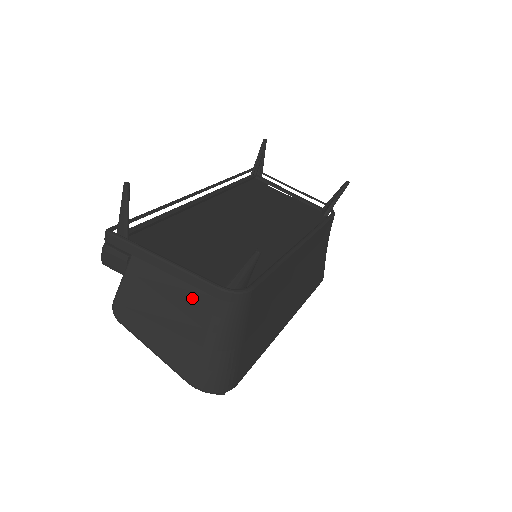
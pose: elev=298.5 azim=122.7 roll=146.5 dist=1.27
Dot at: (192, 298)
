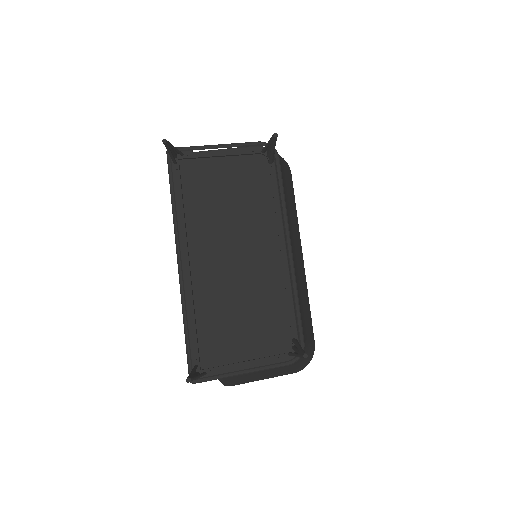
Dot at: (273, 369)
